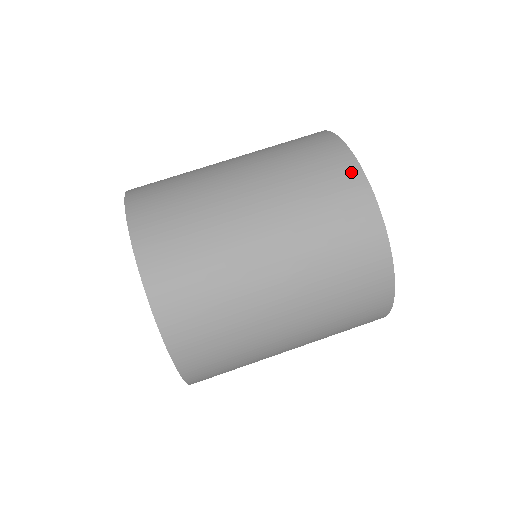
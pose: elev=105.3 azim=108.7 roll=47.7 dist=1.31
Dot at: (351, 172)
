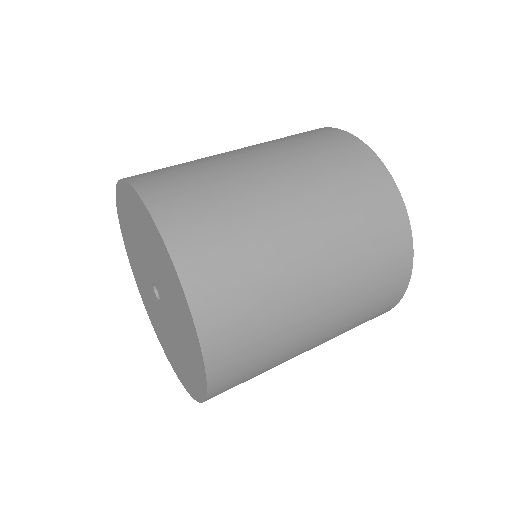
Dot at: (392, 198)
